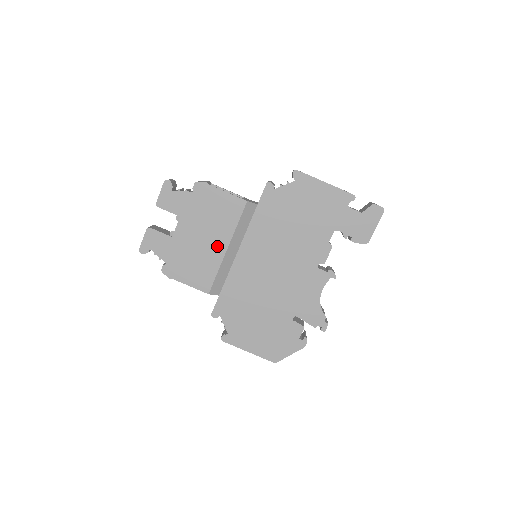
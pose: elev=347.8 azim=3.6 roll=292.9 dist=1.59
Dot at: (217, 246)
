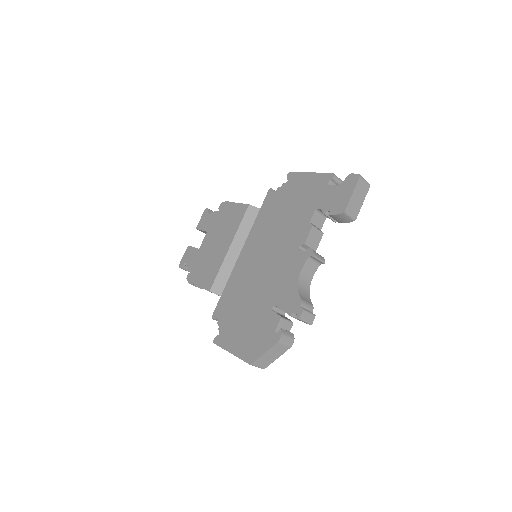
Dot at: (224, 247)
